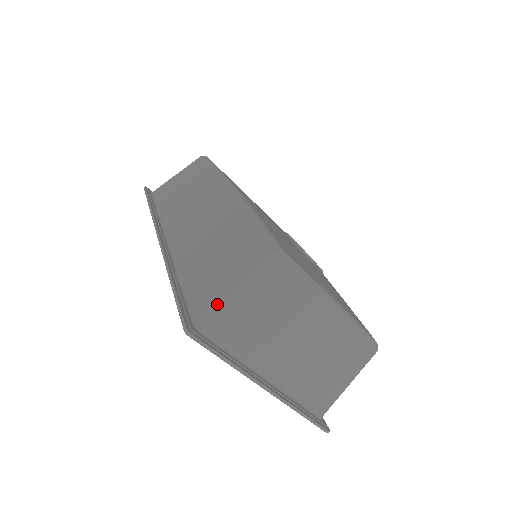
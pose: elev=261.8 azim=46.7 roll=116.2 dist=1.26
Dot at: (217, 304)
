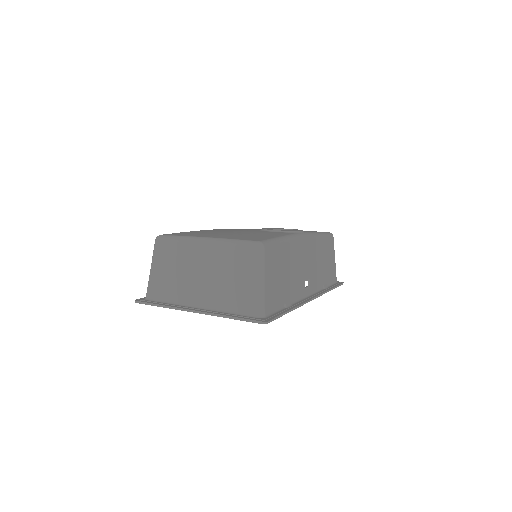
Dot at: (148, 282)
